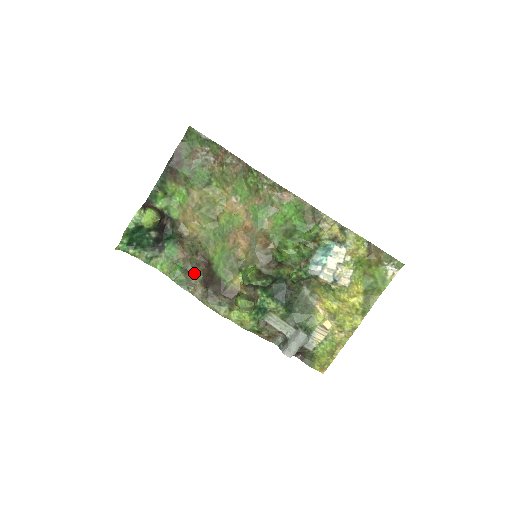
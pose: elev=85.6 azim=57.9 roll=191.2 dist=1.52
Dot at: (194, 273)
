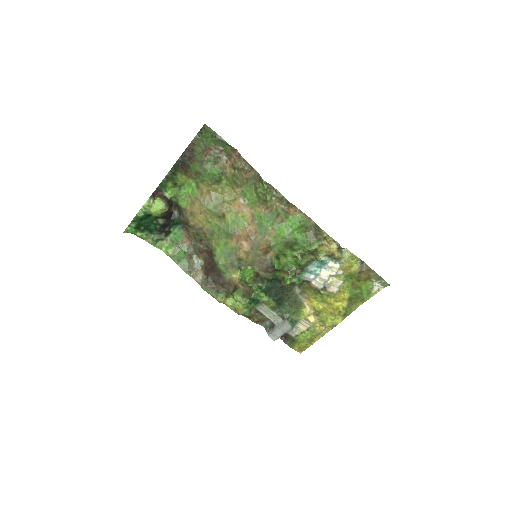
Dot at: (196, 258)
